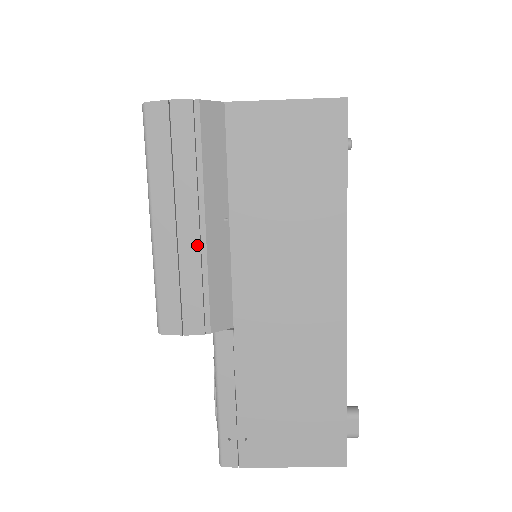
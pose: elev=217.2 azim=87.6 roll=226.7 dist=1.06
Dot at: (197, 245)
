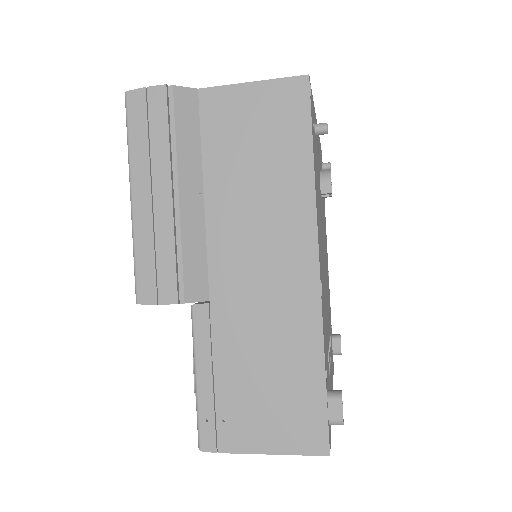
Dot at: (170, 216)
